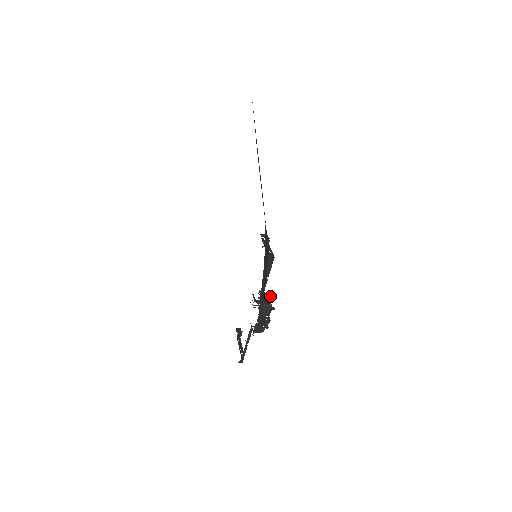
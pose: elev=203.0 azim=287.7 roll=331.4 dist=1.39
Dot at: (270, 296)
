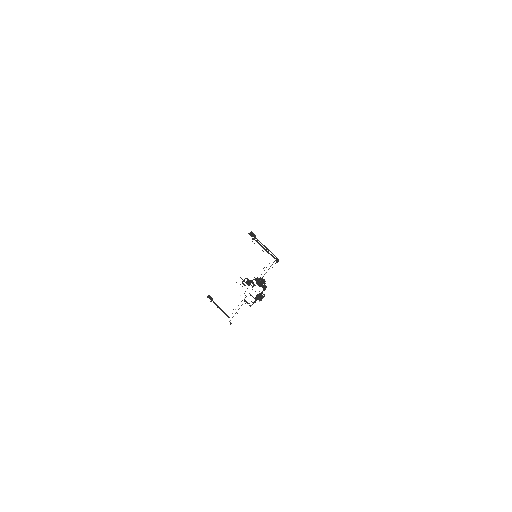
Dot at: (263, 280)
